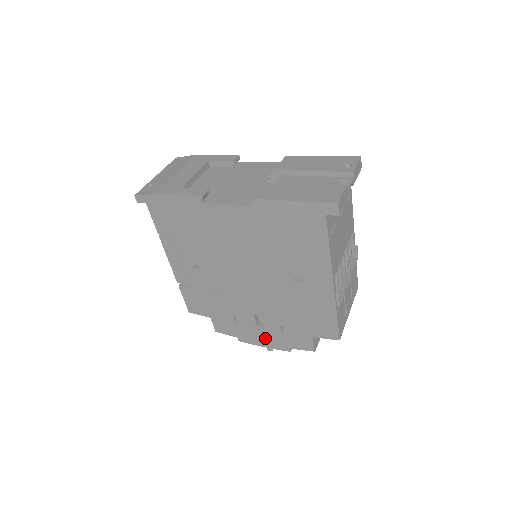
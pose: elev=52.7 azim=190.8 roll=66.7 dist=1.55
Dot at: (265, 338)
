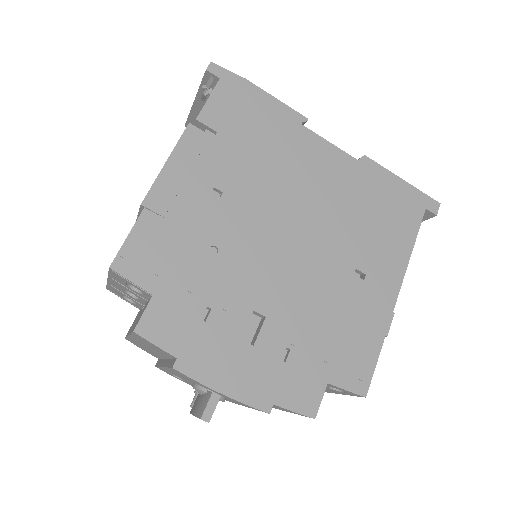
Dot at: (239, 370)
